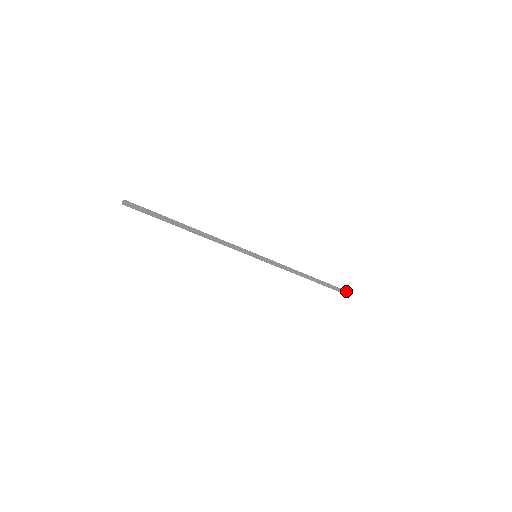
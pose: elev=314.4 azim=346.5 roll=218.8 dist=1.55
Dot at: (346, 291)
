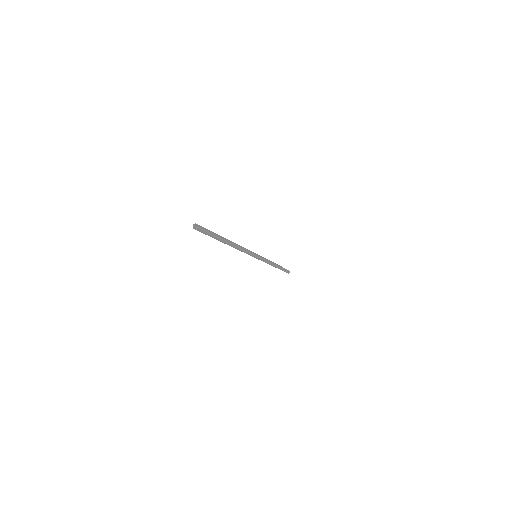
Dot at: (288, 270)
